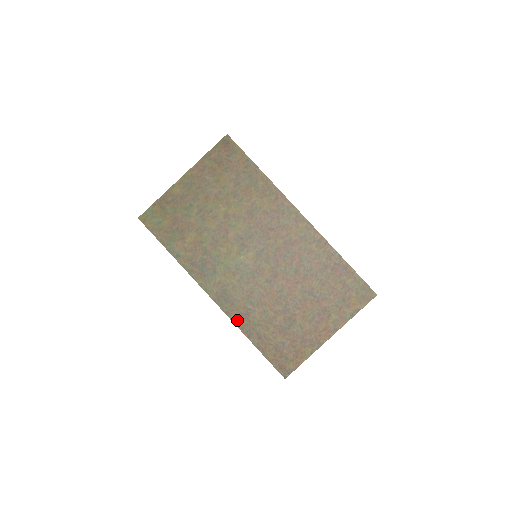
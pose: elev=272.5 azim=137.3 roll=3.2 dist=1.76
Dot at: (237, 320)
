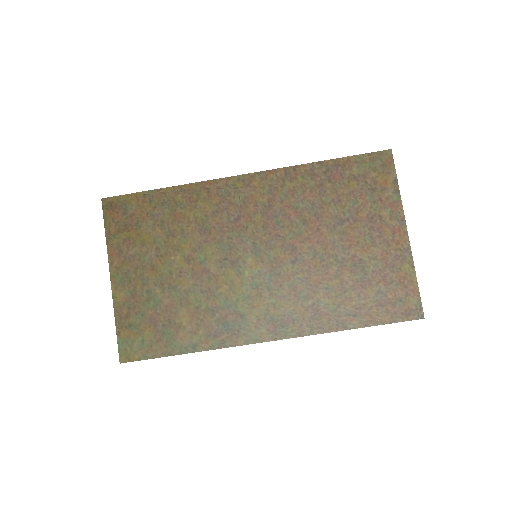
Dot at: (316, 328)
